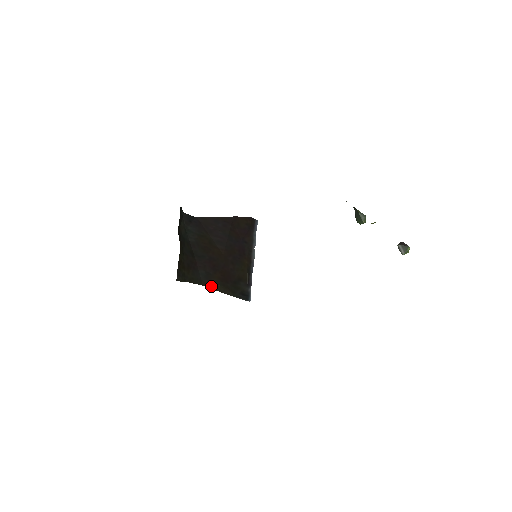
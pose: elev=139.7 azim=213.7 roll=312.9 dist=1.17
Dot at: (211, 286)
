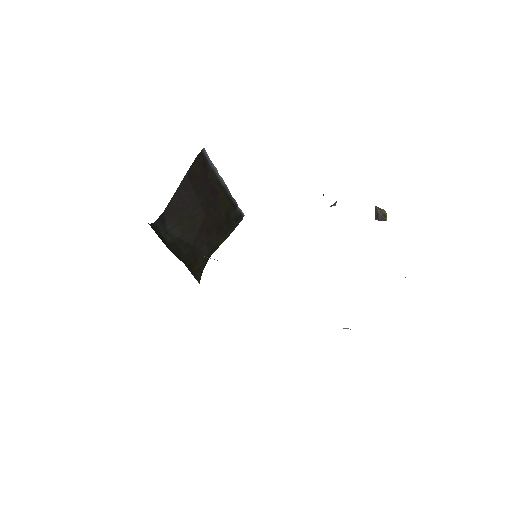
Dot at: (216, 247)
